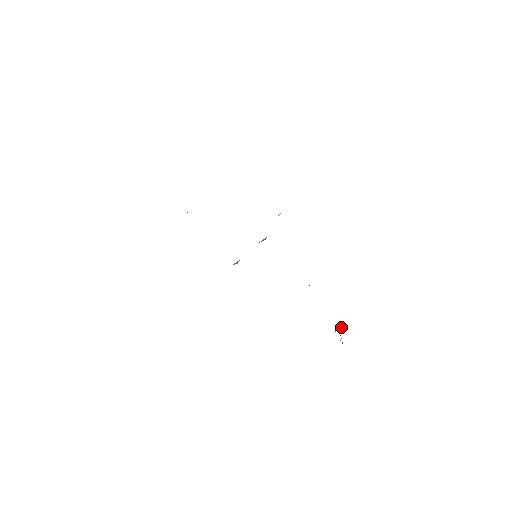
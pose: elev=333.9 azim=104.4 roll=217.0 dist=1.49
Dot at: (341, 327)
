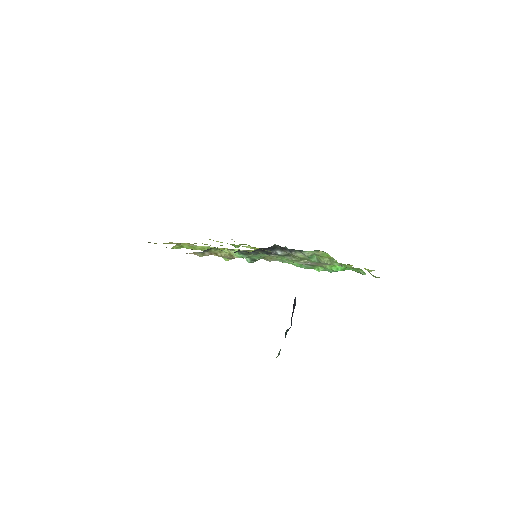
Dot at: occluded
